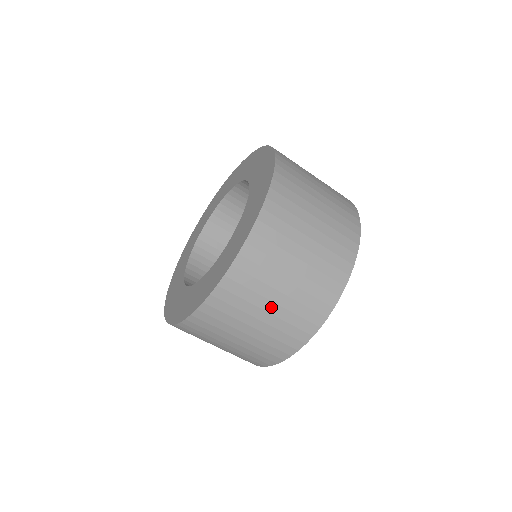
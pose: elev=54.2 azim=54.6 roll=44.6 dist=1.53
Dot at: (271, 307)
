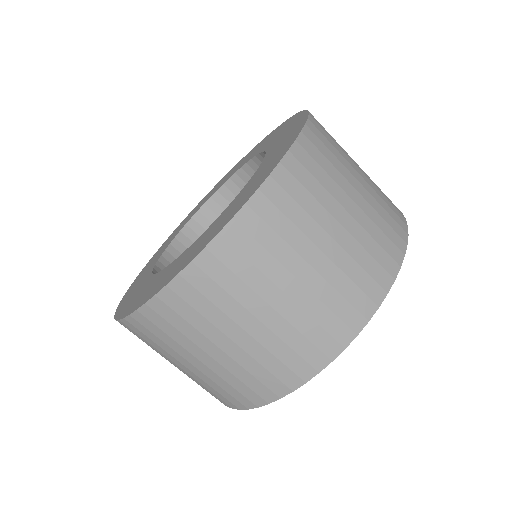
Dot at: (358, 186)
